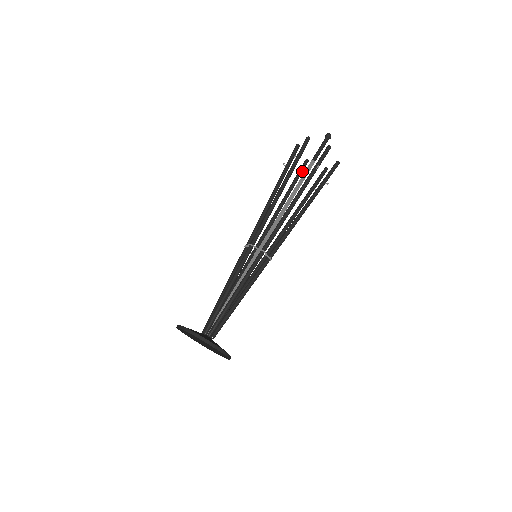
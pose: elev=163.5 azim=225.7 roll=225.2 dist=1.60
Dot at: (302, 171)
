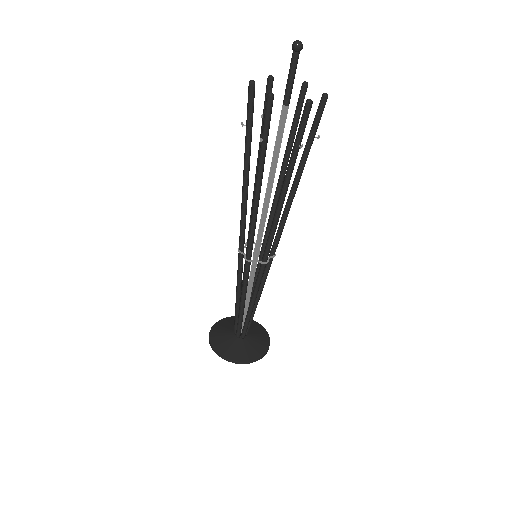
Dot at: occluded
